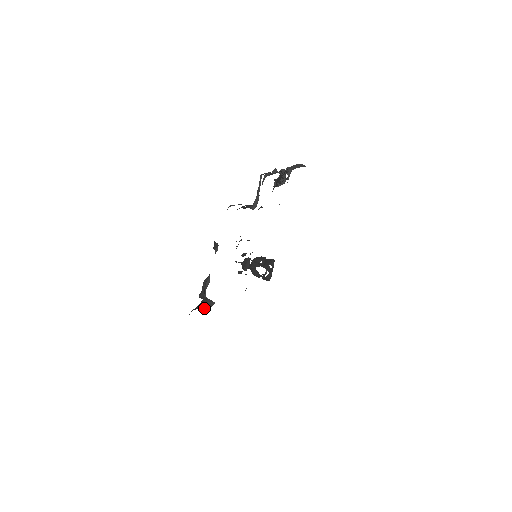
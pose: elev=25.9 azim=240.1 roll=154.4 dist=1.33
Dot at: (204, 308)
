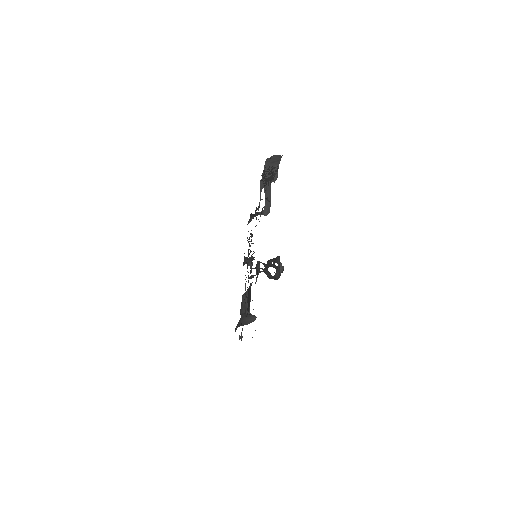
Dot at: (247, 324)
